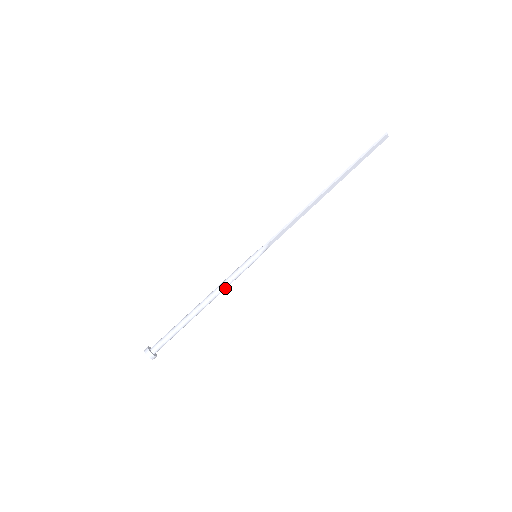
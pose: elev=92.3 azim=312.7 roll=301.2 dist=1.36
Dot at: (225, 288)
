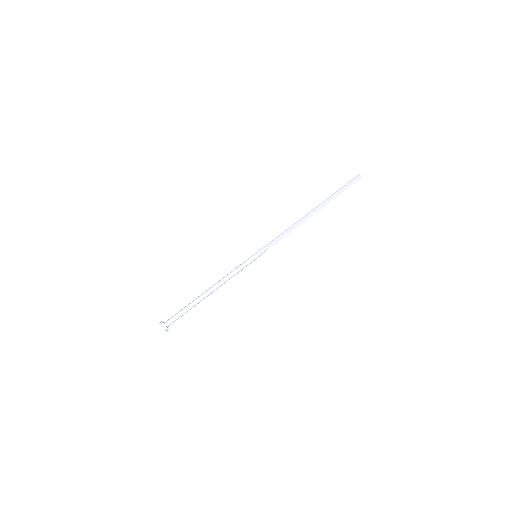
Dot at: (229, 278)
